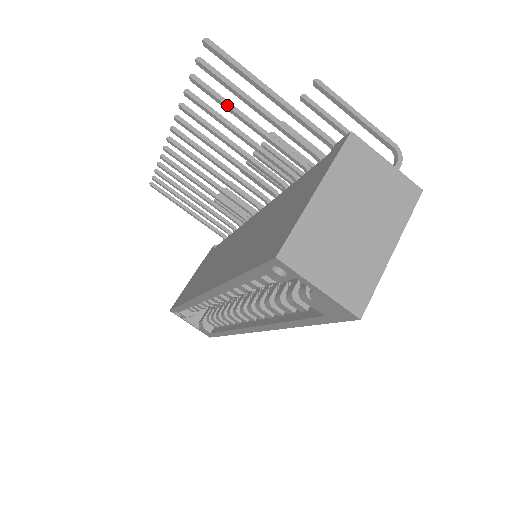
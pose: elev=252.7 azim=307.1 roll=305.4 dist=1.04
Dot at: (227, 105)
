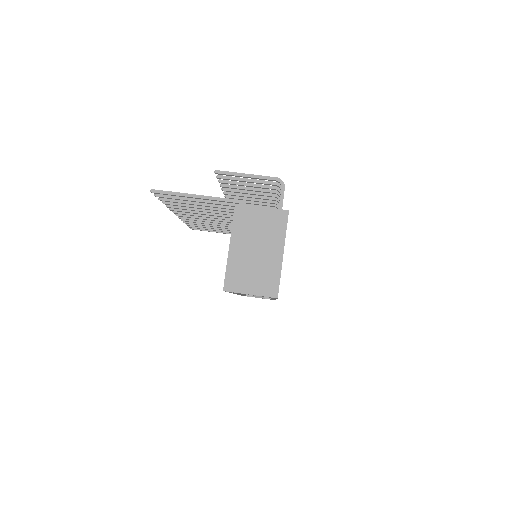
Dot at: (184, 203)
